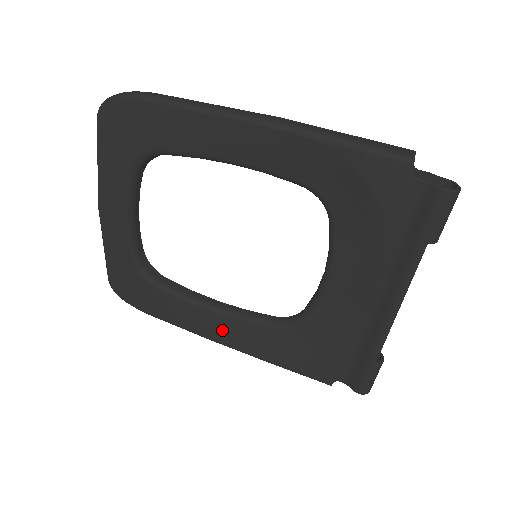
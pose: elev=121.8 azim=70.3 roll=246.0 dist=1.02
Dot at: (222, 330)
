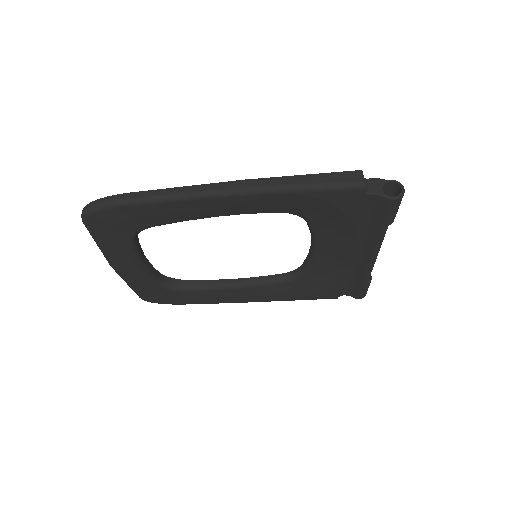
Dot at: (245, 296)
